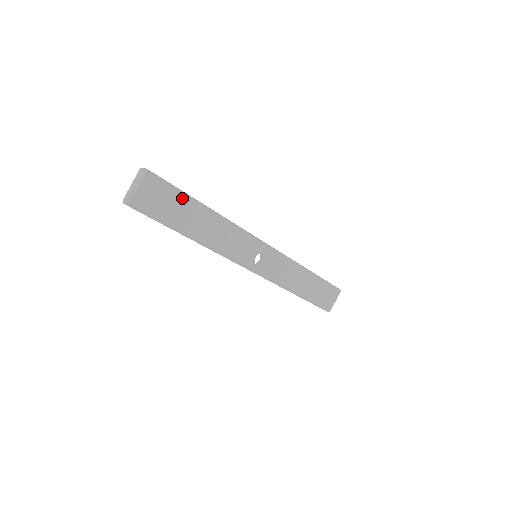
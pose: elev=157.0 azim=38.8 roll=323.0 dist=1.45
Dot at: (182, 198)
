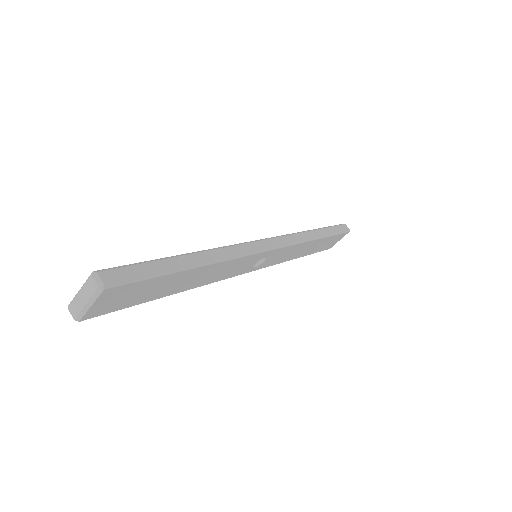
Dot at: (160, 279)
